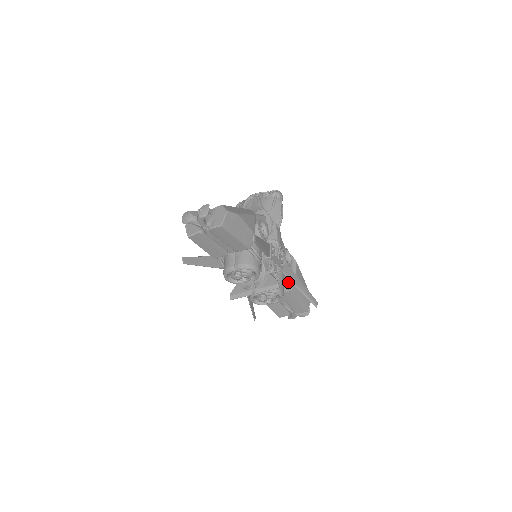
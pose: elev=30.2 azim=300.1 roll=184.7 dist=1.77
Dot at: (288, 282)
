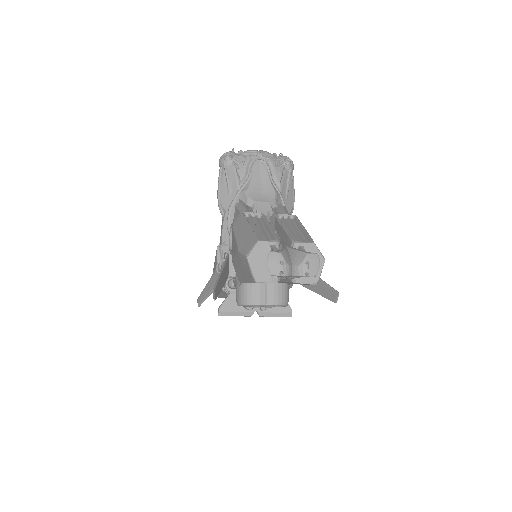
Dot at: occluded
